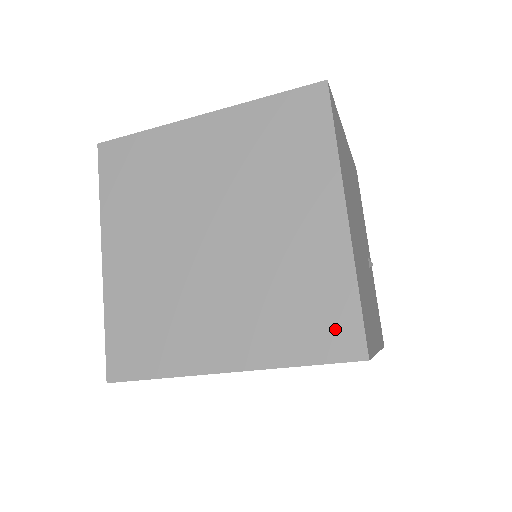
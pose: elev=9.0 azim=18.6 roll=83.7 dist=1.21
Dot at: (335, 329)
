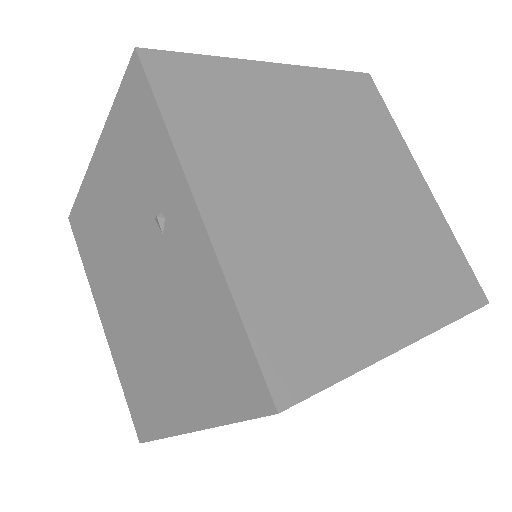
Dot at: (462, 280)
